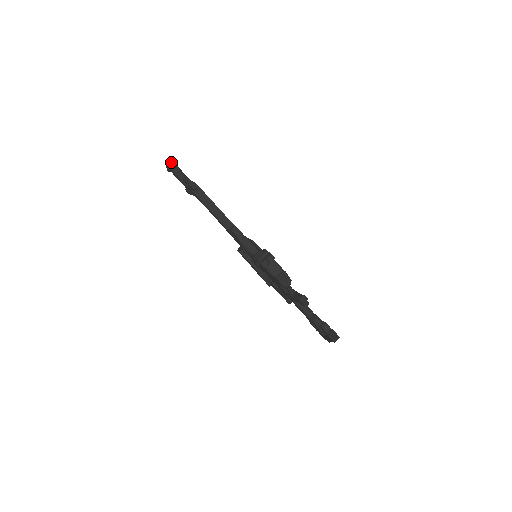
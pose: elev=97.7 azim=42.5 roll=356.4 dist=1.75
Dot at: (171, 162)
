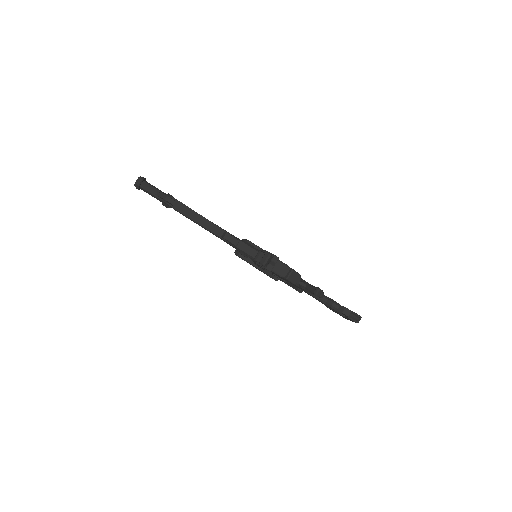
Dot at: (138, 179)
